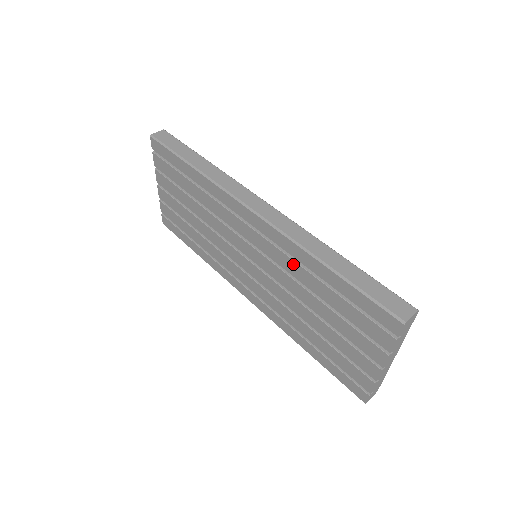
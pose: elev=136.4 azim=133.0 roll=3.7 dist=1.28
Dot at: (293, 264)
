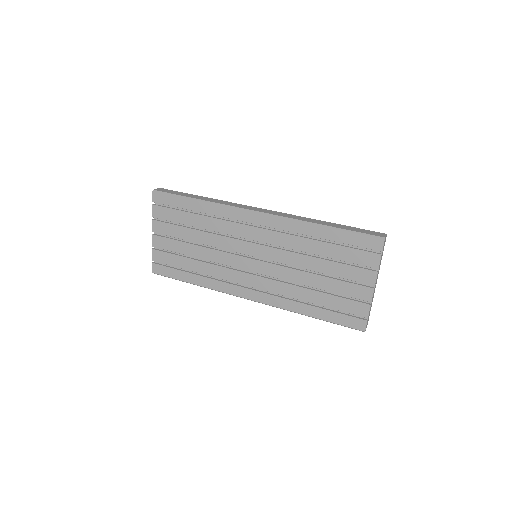
Dot at: (296, 239)
